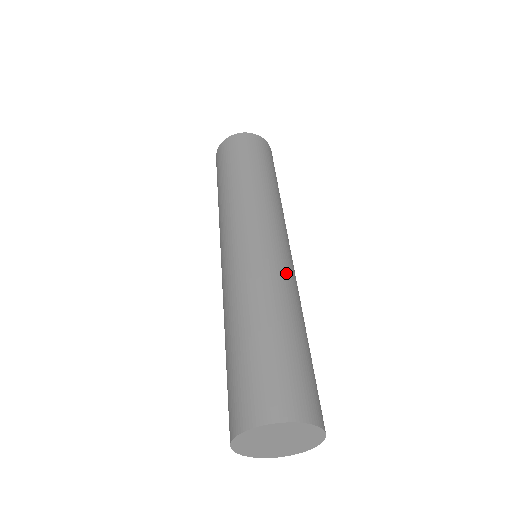
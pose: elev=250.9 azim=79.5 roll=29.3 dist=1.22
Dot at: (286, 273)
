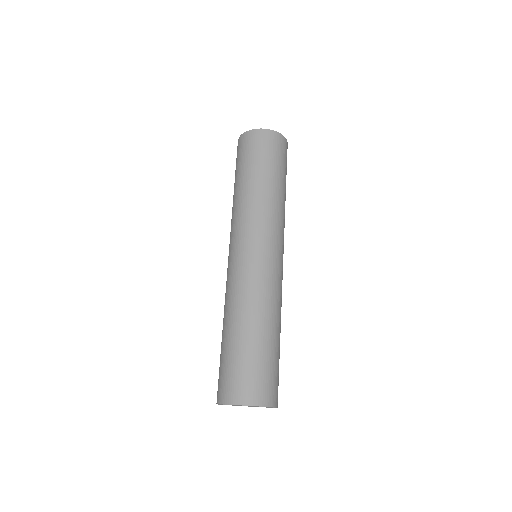
Dot at: (277, 288)
